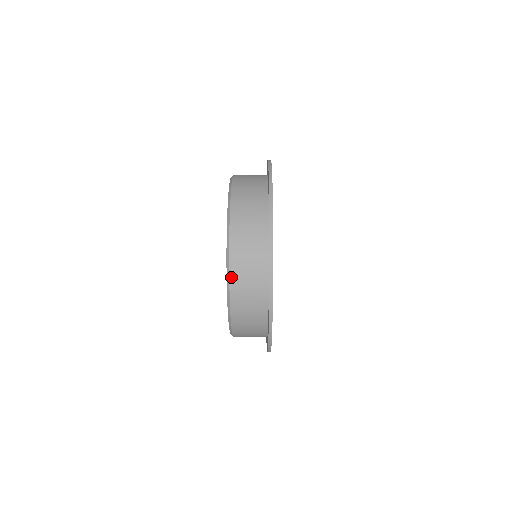
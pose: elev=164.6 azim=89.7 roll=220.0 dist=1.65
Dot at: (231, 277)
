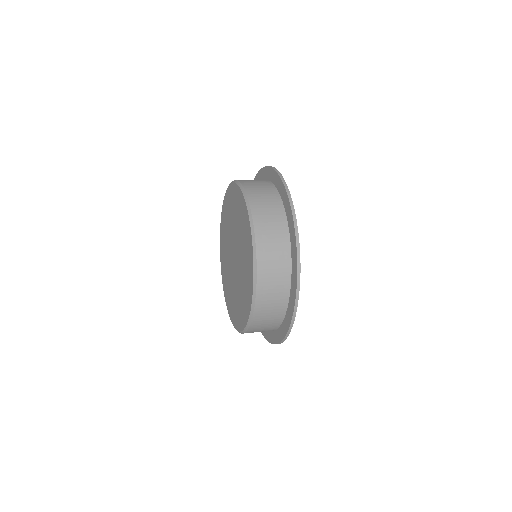
Dot at: (252, 210)
